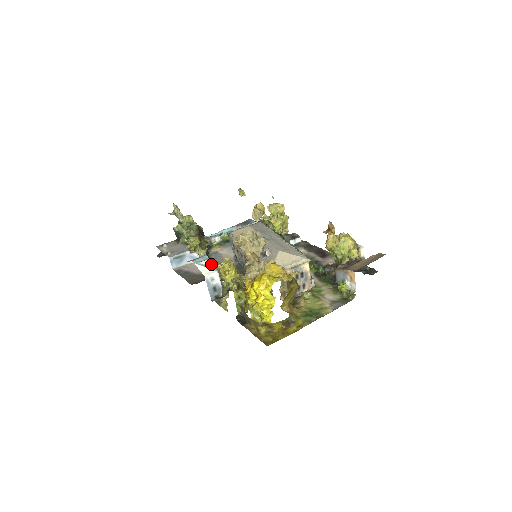
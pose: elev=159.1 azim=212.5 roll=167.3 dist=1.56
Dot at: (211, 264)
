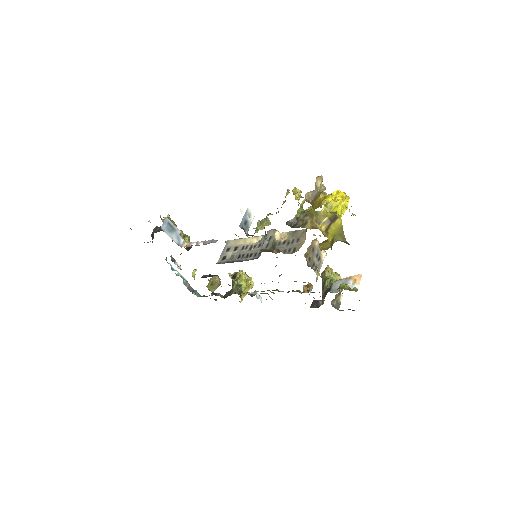
Dot at: occluded
